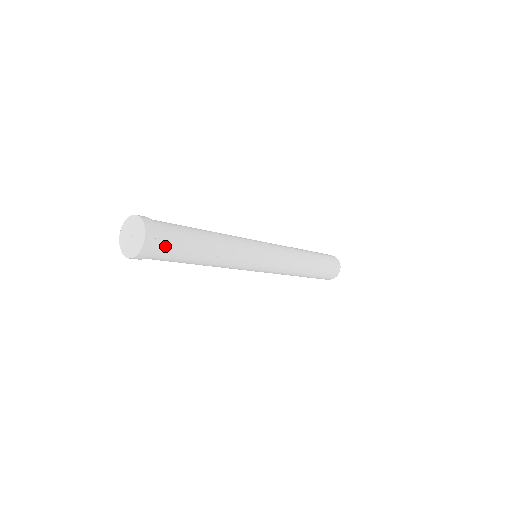
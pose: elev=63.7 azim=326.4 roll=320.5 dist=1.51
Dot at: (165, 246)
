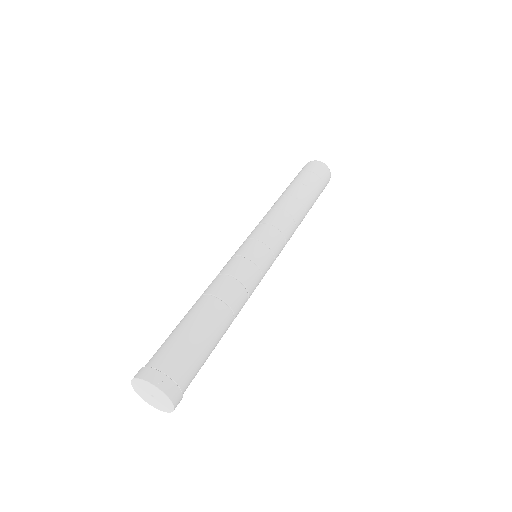
Dot at: (190, 378)
